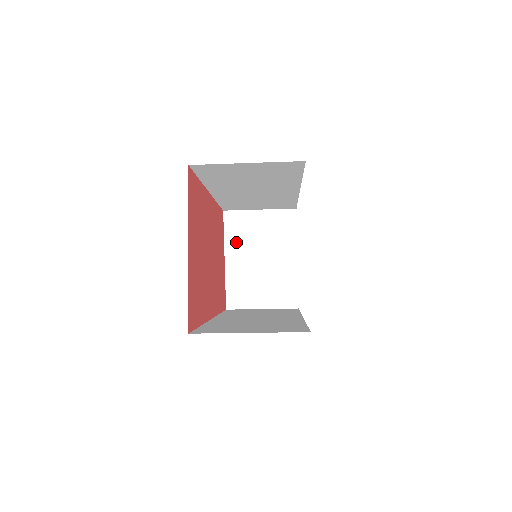
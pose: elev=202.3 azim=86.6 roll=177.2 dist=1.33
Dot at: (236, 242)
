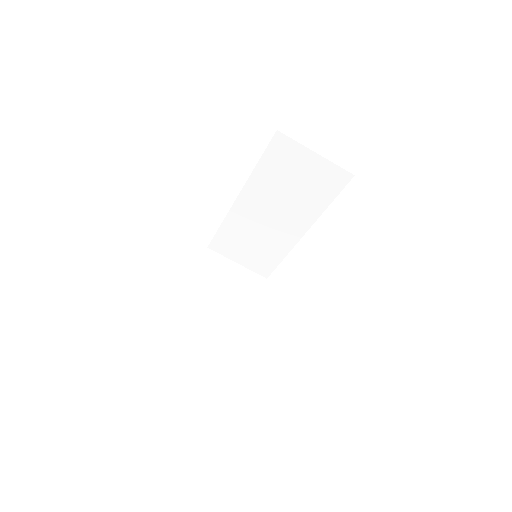
Dot at: (206, 276)
